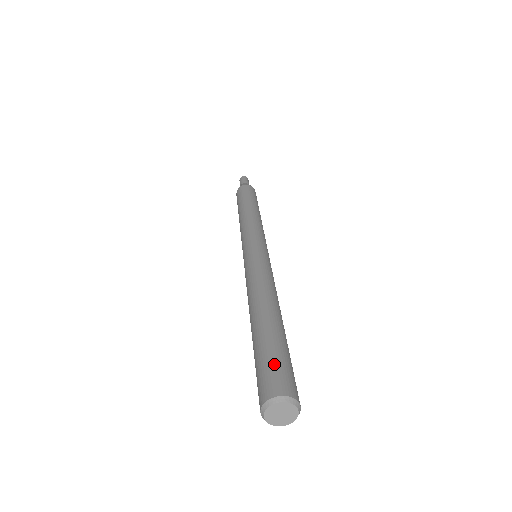
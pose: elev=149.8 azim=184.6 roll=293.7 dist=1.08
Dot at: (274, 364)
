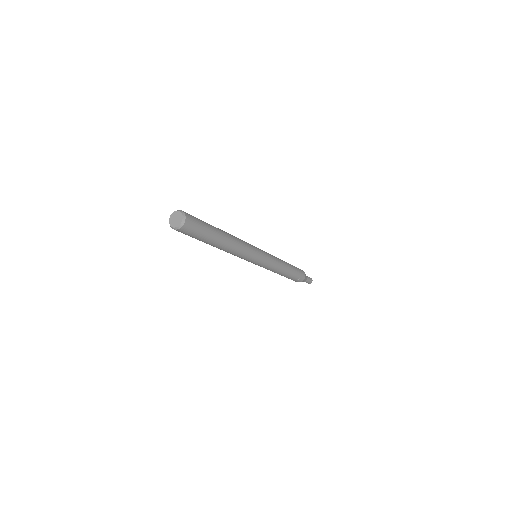
Dot at: (195, 217)
